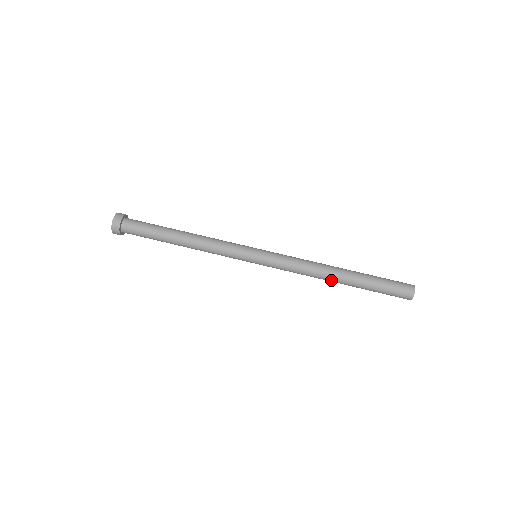
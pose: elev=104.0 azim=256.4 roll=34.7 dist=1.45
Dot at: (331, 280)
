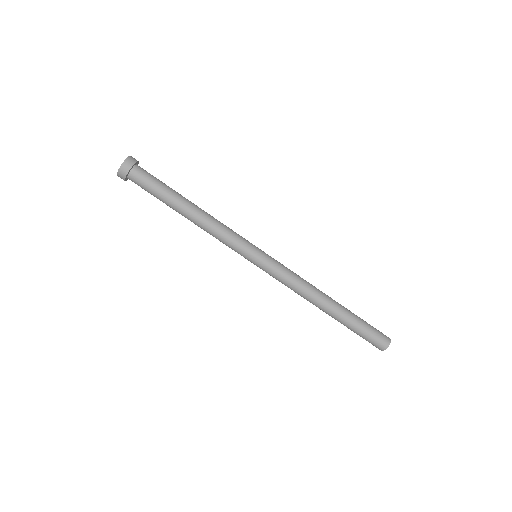
Dot at: occluded
